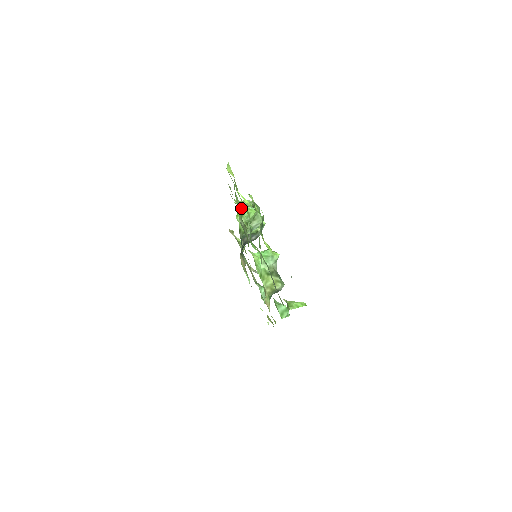
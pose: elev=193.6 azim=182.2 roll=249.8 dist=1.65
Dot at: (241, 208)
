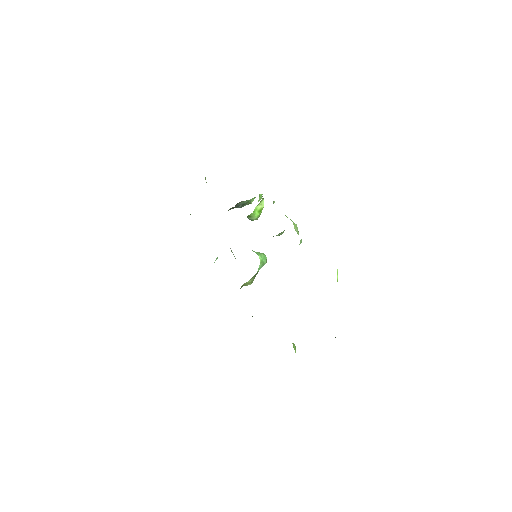
Dot at: occluded
